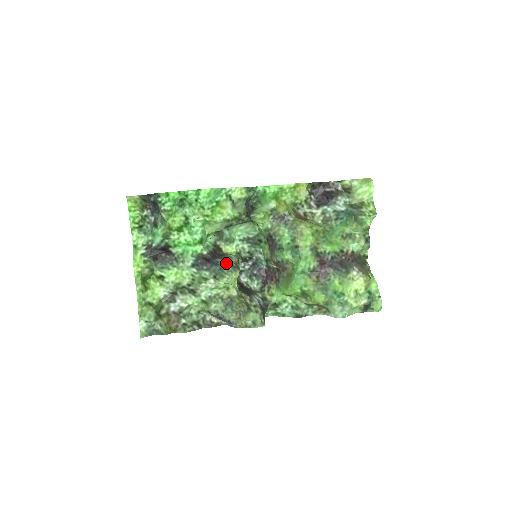
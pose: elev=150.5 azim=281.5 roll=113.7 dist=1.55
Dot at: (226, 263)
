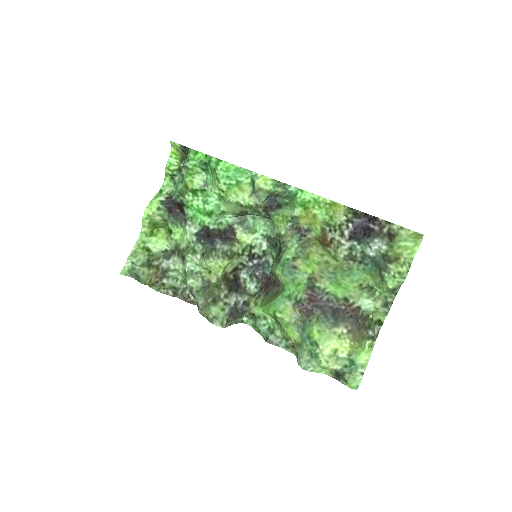
Dot at: (221, 247)
